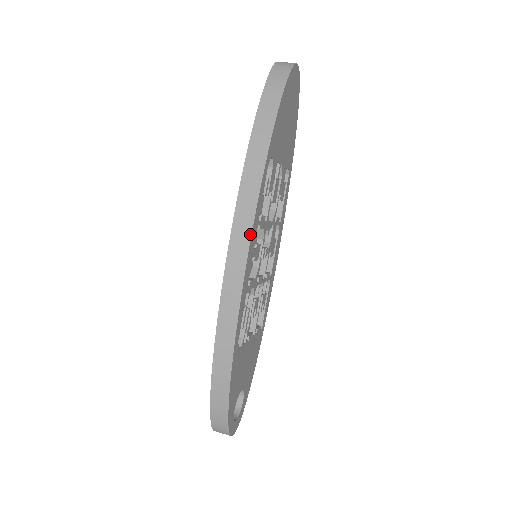
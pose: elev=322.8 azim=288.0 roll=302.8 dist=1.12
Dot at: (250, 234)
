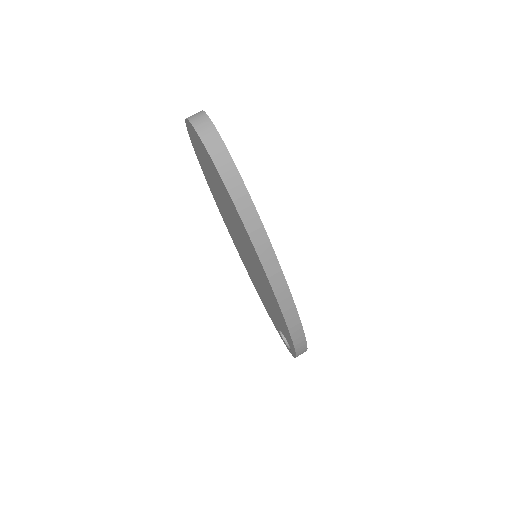
Dot at: (278, 262)
